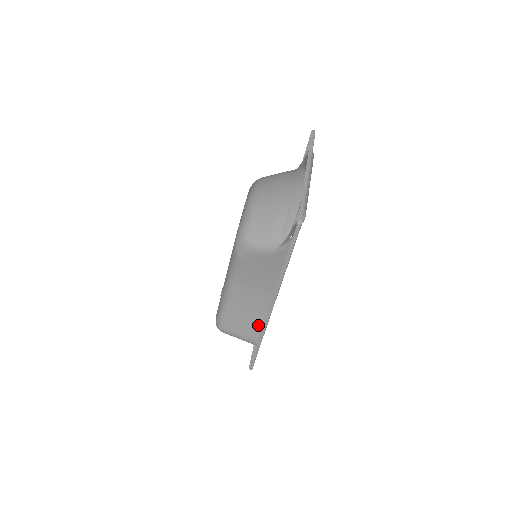
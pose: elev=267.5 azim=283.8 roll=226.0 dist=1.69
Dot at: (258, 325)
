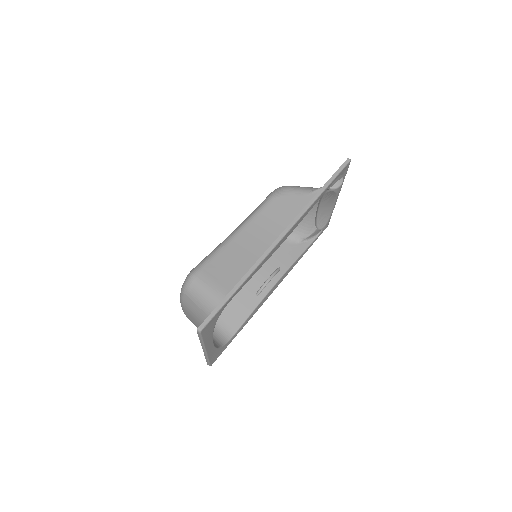
Dot at: occluded
